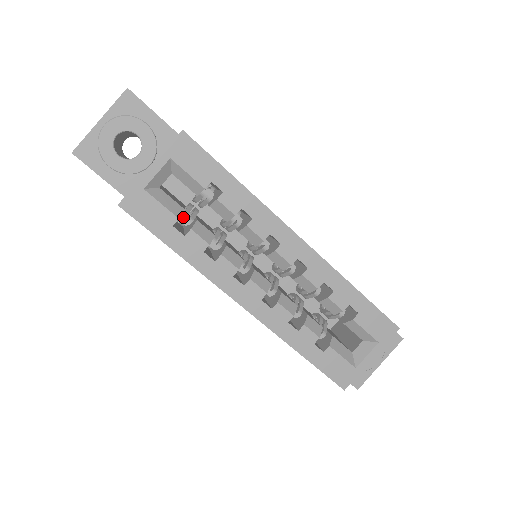
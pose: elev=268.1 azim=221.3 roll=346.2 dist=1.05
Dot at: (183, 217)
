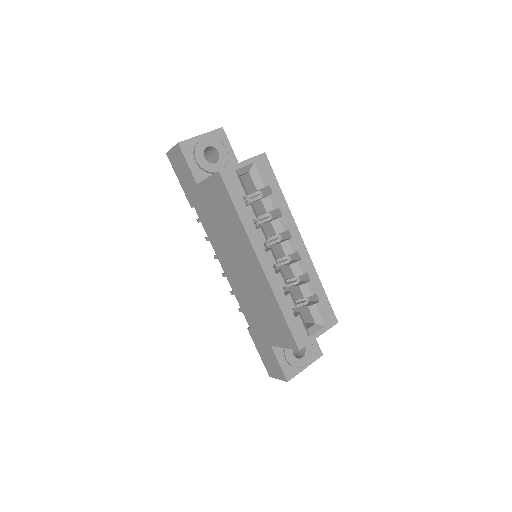
Dot at: (243, 199)
